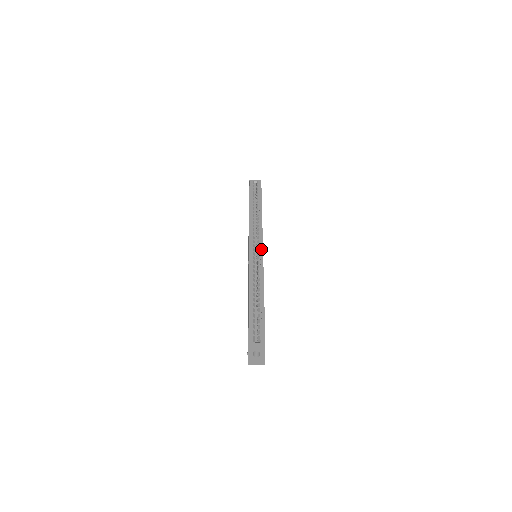
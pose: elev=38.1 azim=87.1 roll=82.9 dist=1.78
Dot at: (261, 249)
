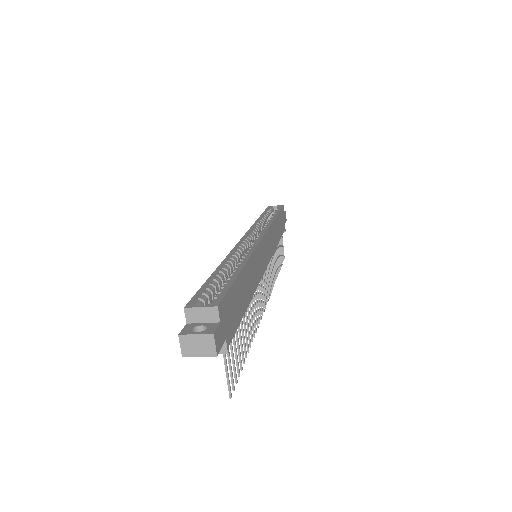
Dot at: (259, 237)
